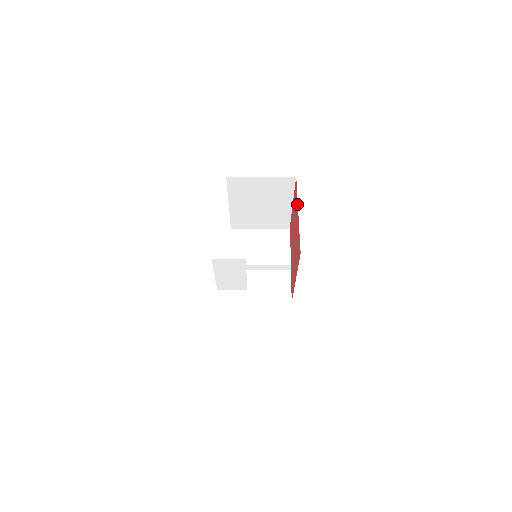
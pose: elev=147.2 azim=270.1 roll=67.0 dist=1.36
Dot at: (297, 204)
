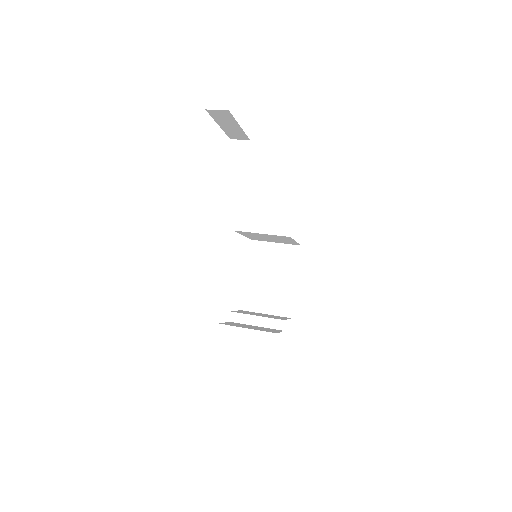
Dot at: occluded
